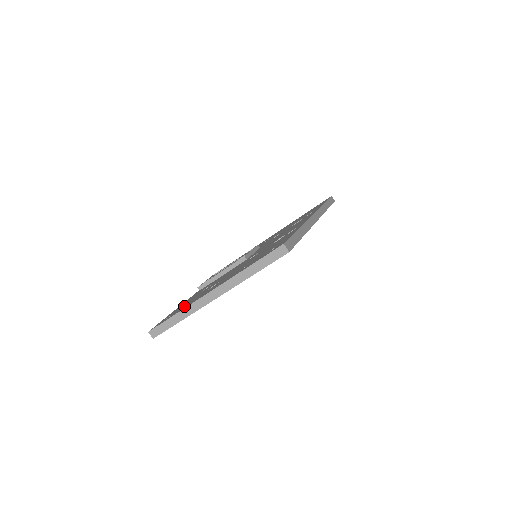
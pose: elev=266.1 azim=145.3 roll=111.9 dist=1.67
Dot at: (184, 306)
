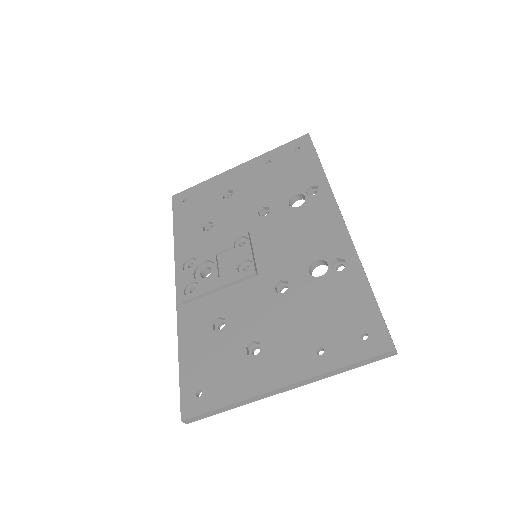
Dot at: (222, 381)
